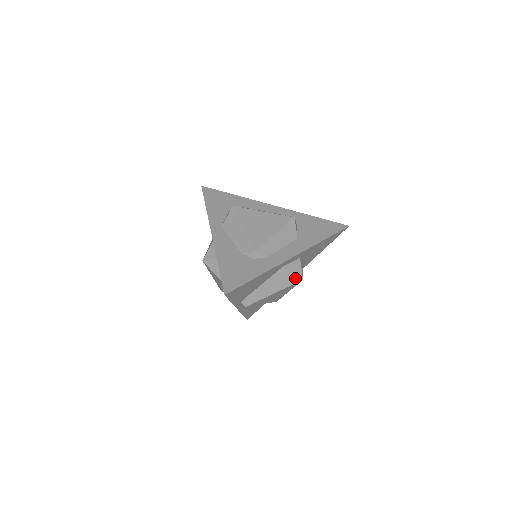
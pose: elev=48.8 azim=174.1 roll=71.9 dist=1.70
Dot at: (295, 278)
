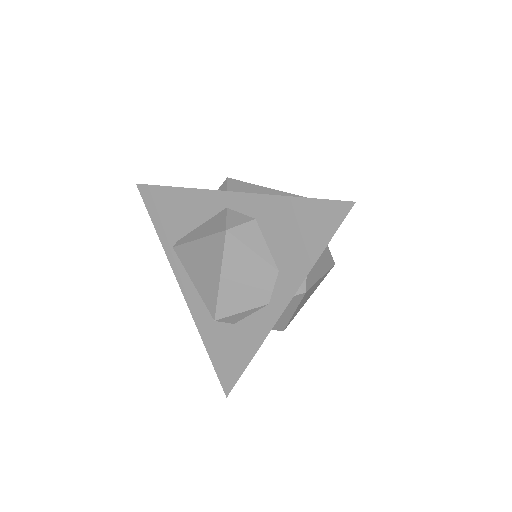
Dot at: (331, 259)
